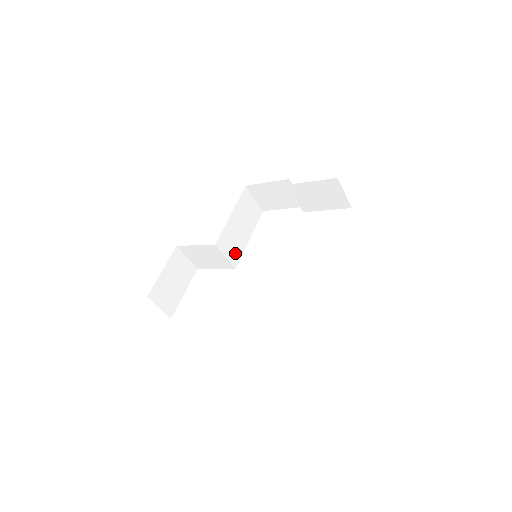
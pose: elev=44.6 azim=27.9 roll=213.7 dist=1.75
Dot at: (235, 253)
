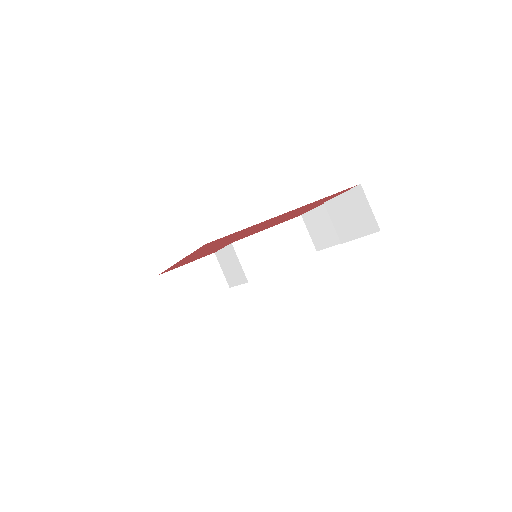
Dot at: (256, 267)
